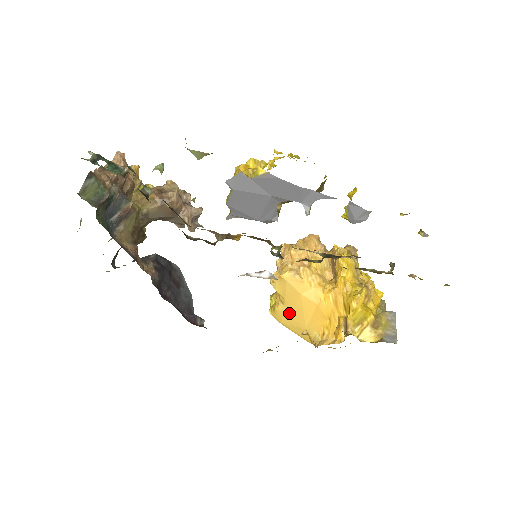
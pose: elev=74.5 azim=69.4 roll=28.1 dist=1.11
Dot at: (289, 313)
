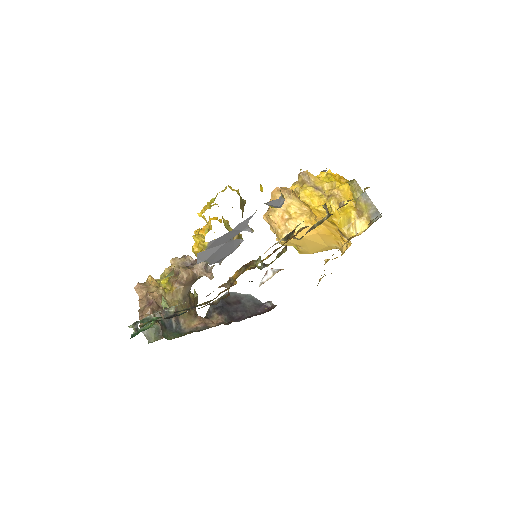
Dot at: (309, 248)
